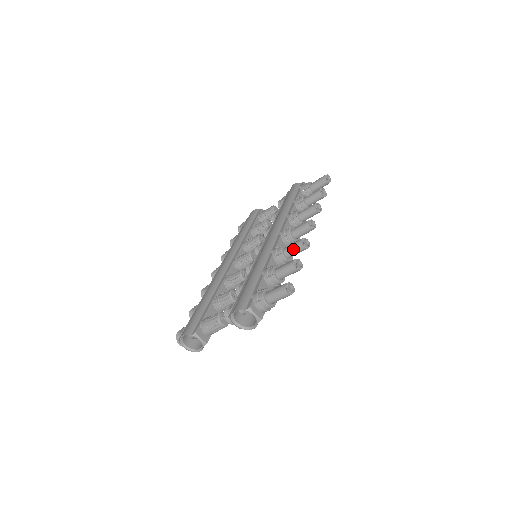
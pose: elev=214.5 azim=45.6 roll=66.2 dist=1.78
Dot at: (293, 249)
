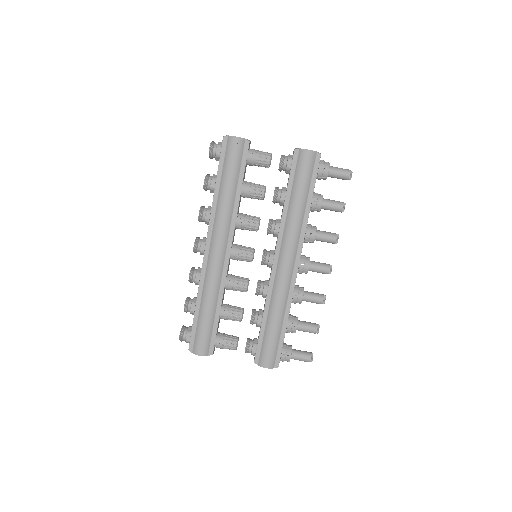
Dot at: (326, 232)
